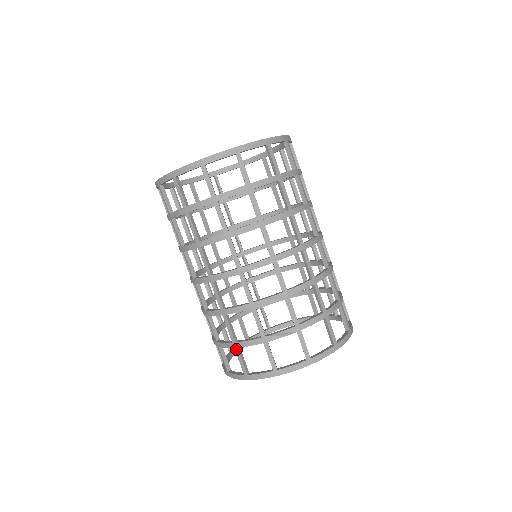
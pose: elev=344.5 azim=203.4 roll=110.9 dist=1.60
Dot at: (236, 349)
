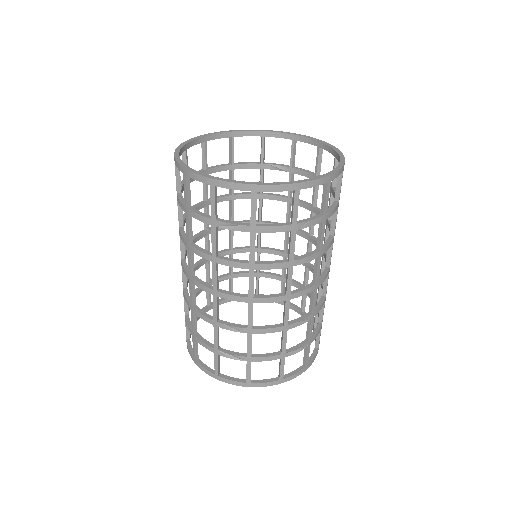
Dot at: (249, 362)
